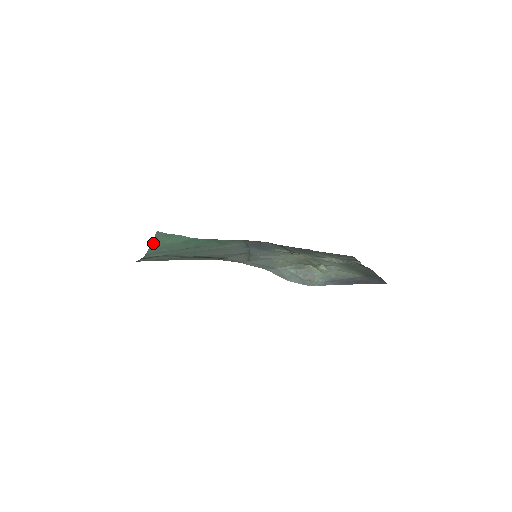
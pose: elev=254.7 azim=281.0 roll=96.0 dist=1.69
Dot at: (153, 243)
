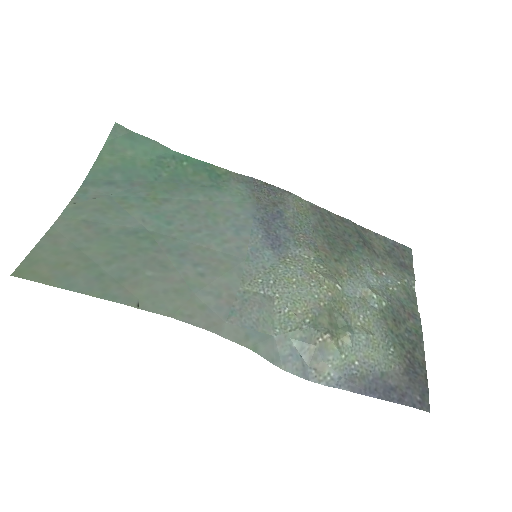
Dot at: (103, 152)
